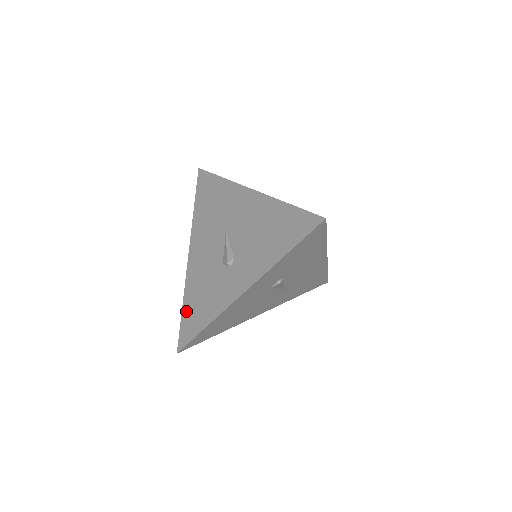
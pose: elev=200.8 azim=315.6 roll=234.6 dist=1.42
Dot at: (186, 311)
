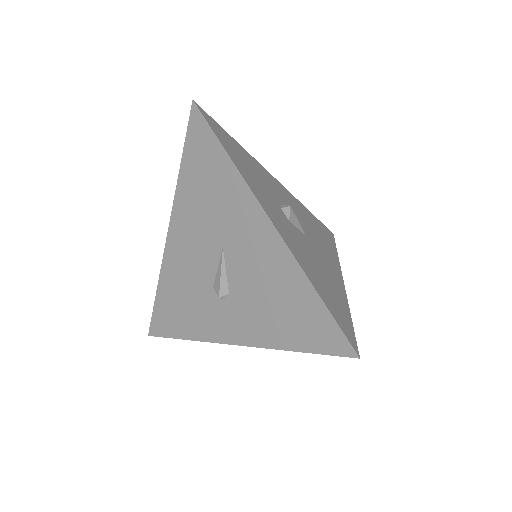
Dot at: (161, 301)
